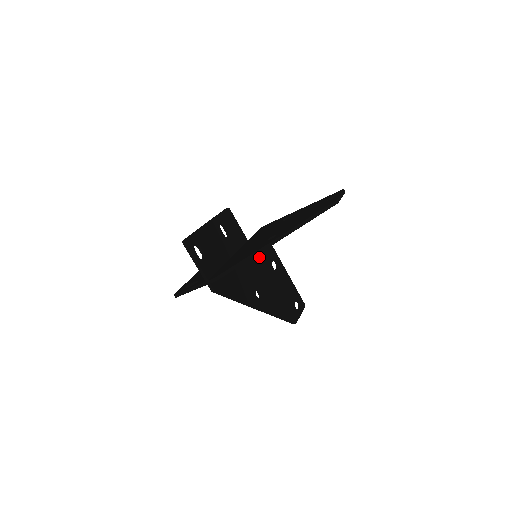
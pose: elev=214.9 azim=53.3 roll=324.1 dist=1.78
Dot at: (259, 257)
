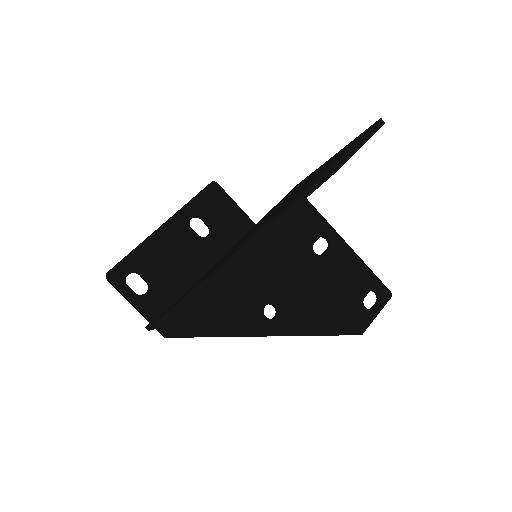
Dot at: (281, 245)
